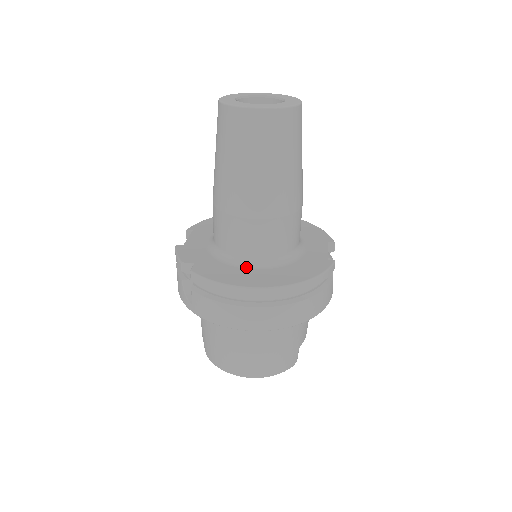
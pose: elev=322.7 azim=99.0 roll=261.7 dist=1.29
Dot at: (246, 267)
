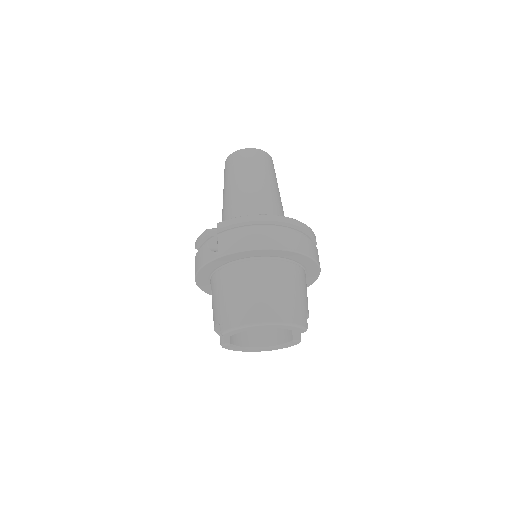
Dot at: occluded
